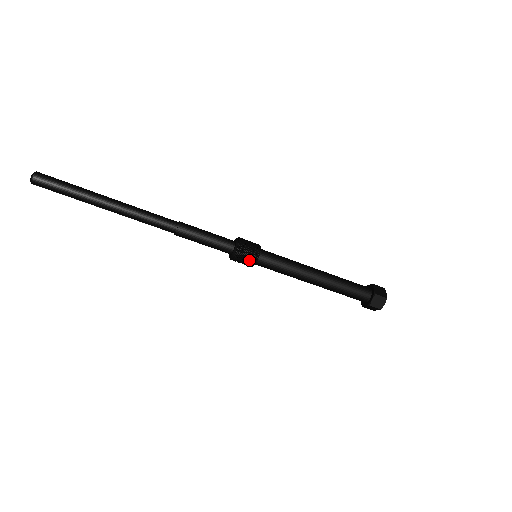
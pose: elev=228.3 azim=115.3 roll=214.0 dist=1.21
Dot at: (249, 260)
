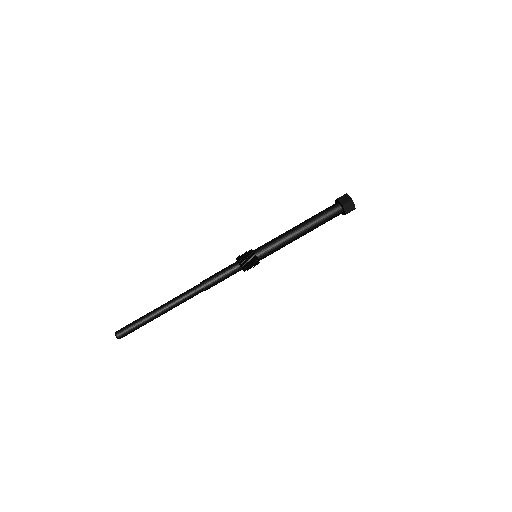
Dot at: (254, 264)
